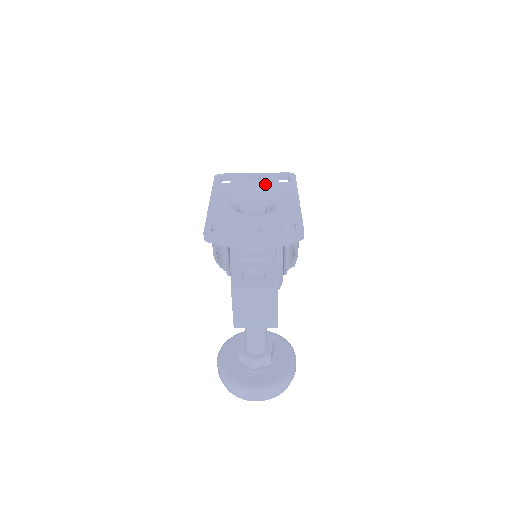
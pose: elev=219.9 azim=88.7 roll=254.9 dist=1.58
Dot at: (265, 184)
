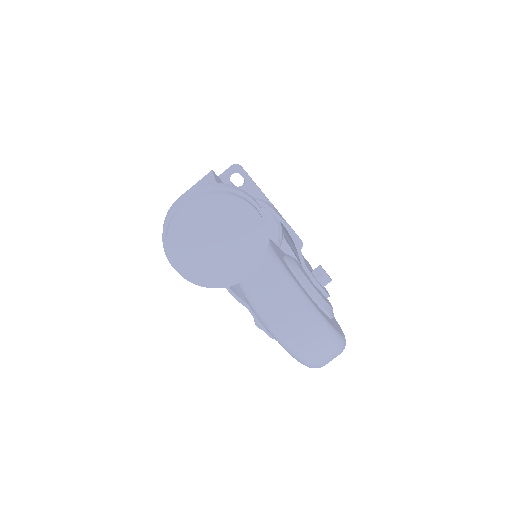
Dot at: occluded
